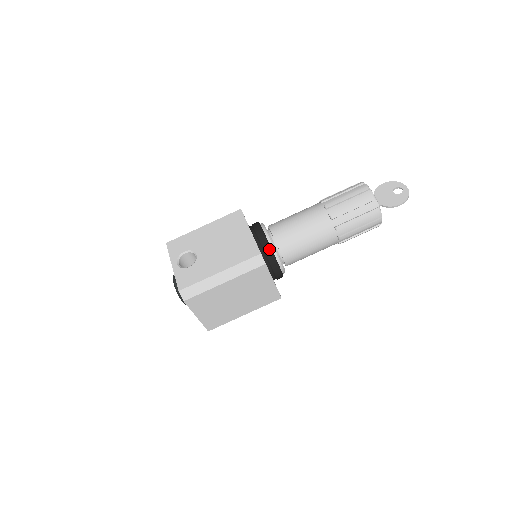
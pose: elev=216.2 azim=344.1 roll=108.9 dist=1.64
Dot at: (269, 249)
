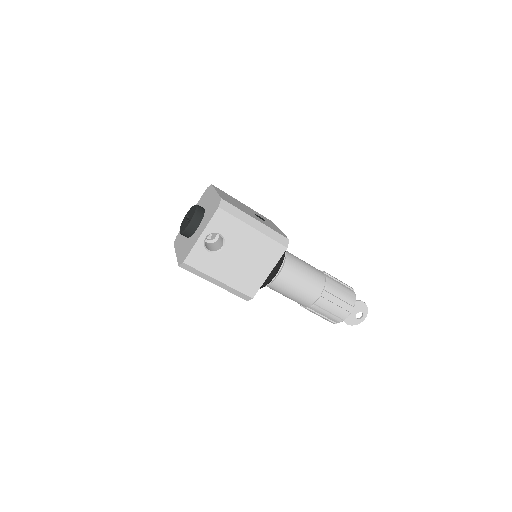
Dot at: (263, 286)
